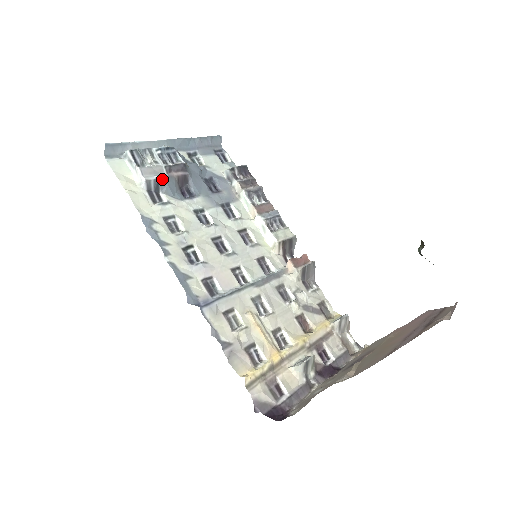
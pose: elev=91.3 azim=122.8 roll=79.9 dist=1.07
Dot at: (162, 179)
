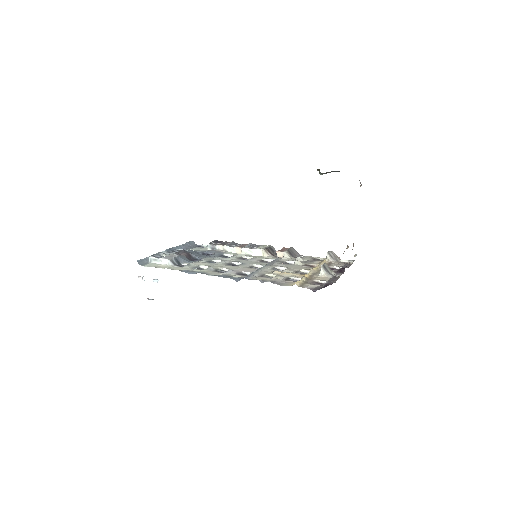
Dot at: (178, 257)
